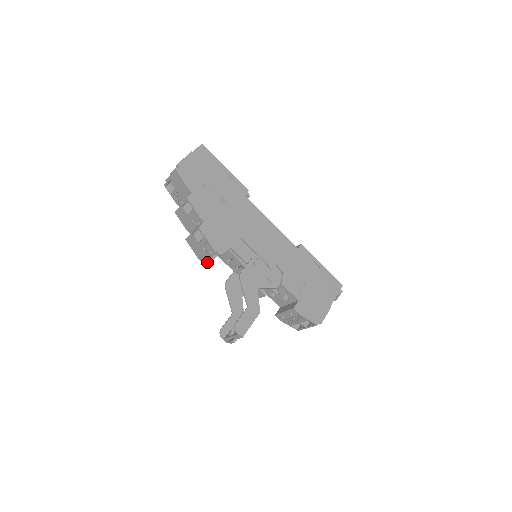
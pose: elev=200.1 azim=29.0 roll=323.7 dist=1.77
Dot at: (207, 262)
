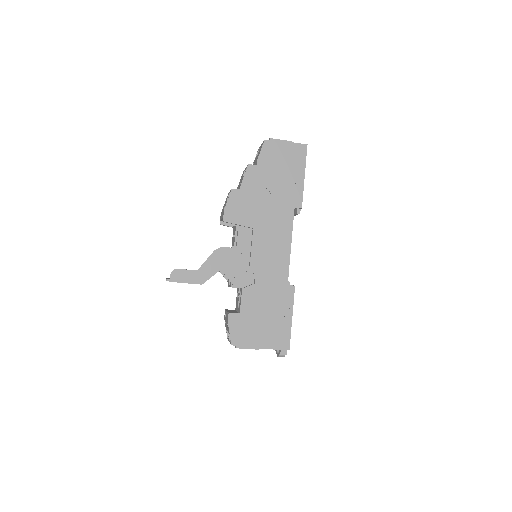
Dot at: (223, 222)
